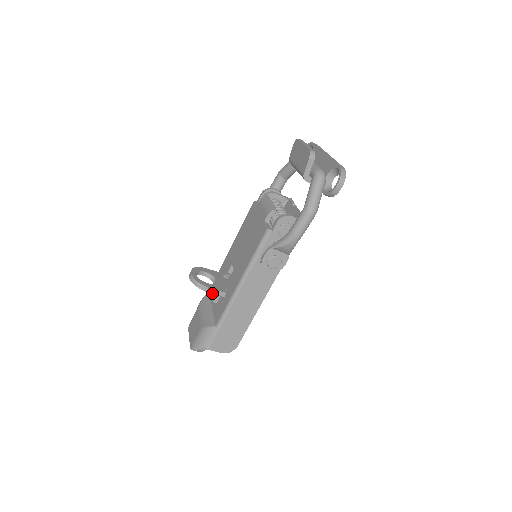
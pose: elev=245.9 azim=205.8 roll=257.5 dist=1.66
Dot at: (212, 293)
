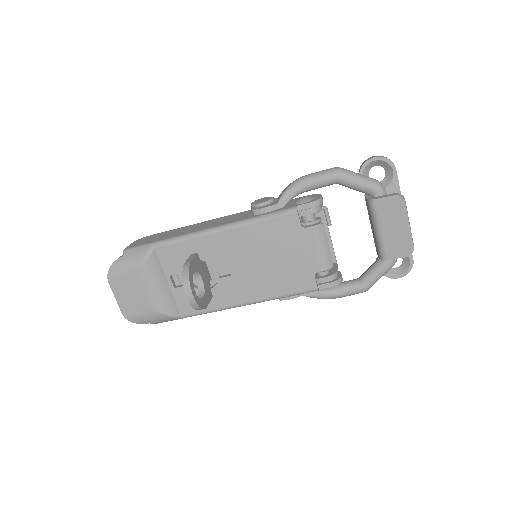
Dot at: occluded
